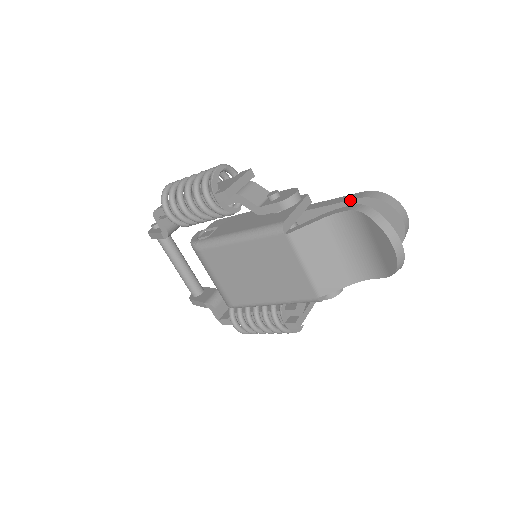
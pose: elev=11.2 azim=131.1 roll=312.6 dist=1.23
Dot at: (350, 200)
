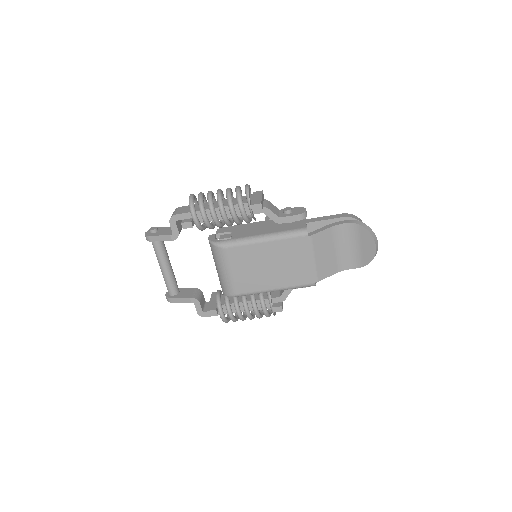
Dot at: (336, 218)
